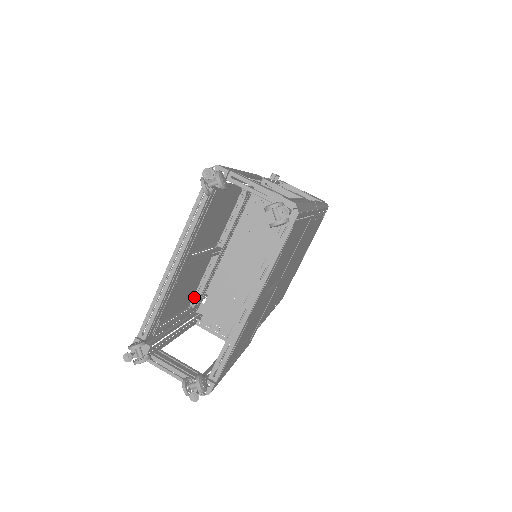
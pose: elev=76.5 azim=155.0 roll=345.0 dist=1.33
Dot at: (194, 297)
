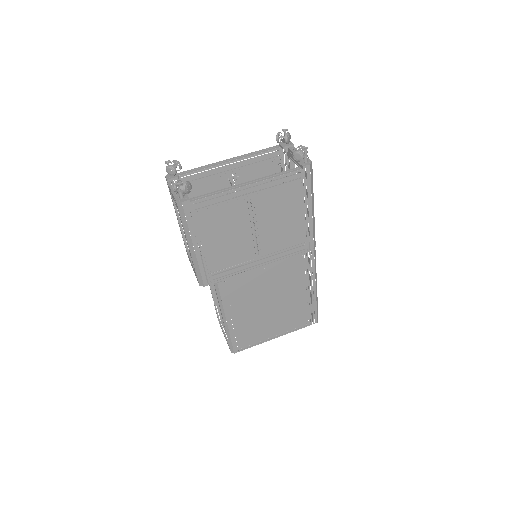
Dot at: occluded
